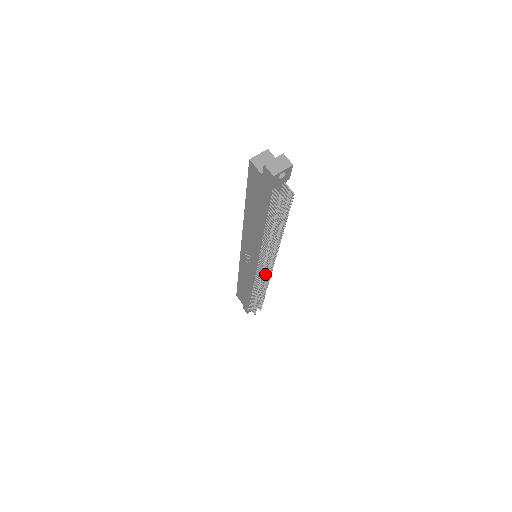
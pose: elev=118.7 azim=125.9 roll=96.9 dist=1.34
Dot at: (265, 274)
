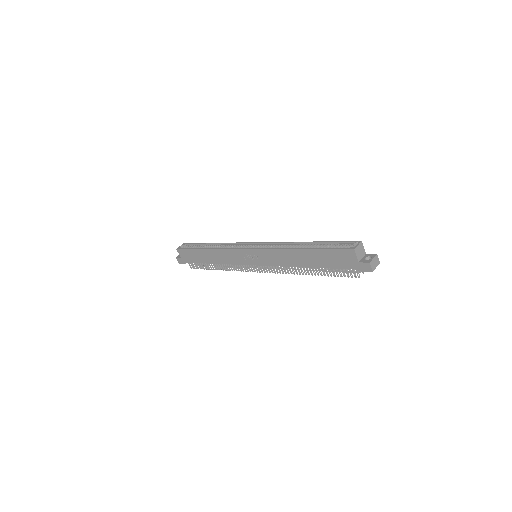
Dot at: occluded
